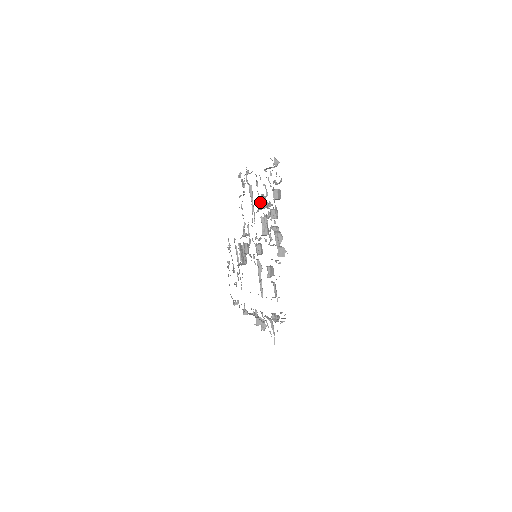
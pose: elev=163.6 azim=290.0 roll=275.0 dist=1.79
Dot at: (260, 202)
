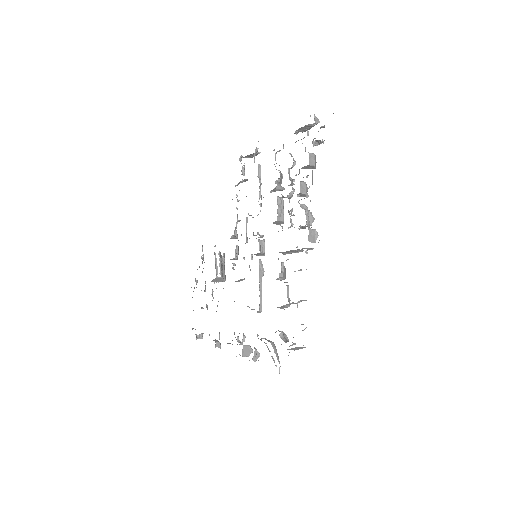
Dot at: (278, 179)
